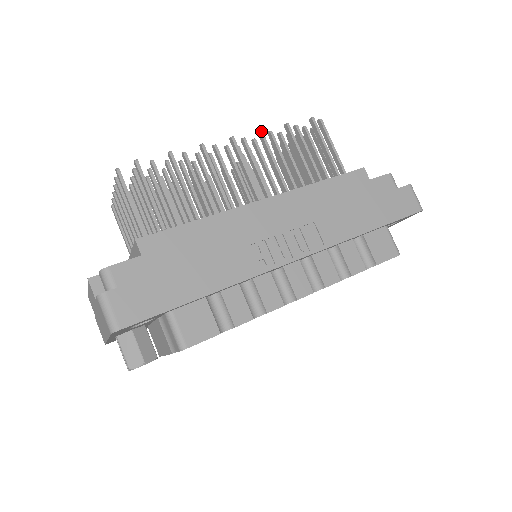
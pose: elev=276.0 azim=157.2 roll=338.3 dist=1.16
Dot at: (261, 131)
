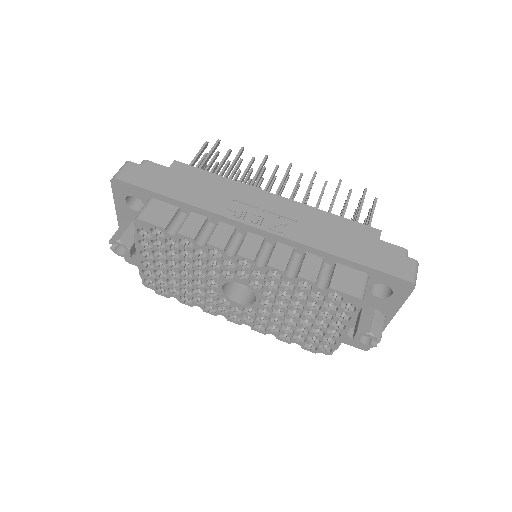
Dot at: (316, 172)
